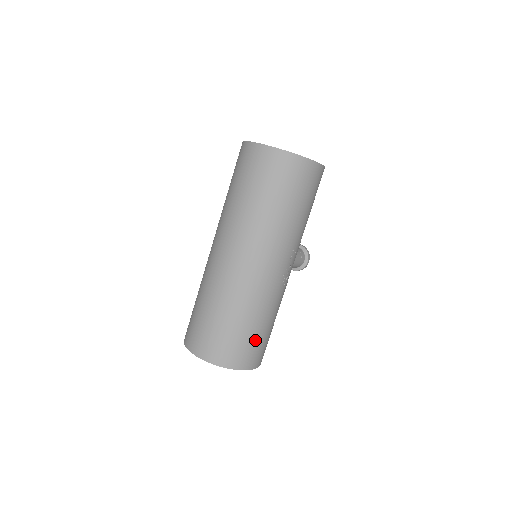
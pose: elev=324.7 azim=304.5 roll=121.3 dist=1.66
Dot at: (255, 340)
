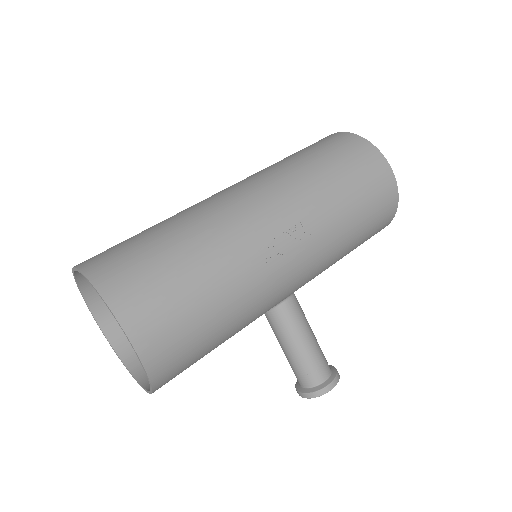
Dot at: (168, 280)
